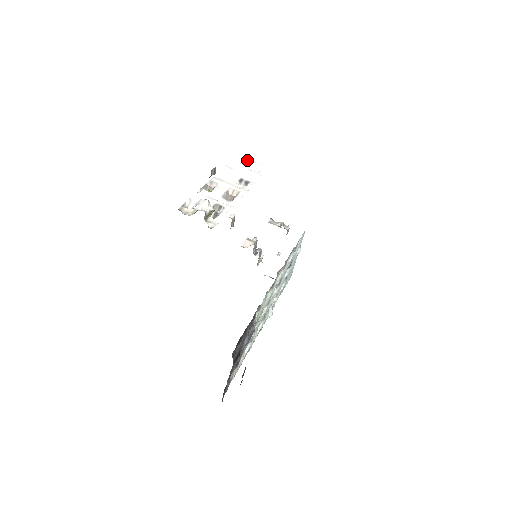
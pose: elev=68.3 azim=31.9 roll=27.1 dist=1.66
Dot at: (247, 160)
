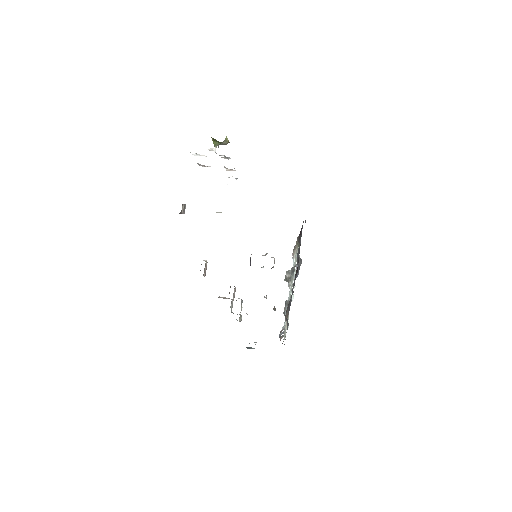
Dot at: occluded
